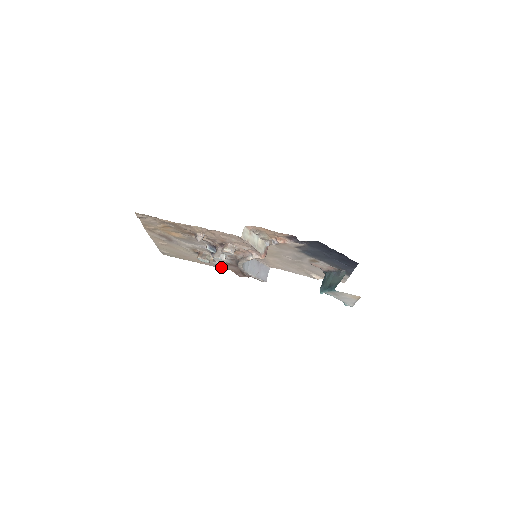
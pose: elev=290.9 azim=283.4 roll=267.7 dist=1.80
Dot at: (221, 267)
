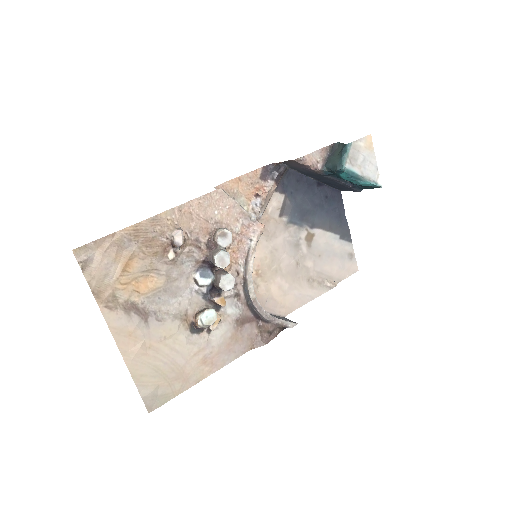
Dot at: (236, 353)
